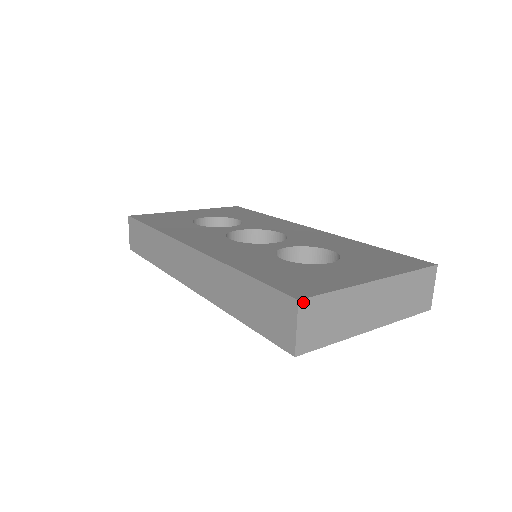
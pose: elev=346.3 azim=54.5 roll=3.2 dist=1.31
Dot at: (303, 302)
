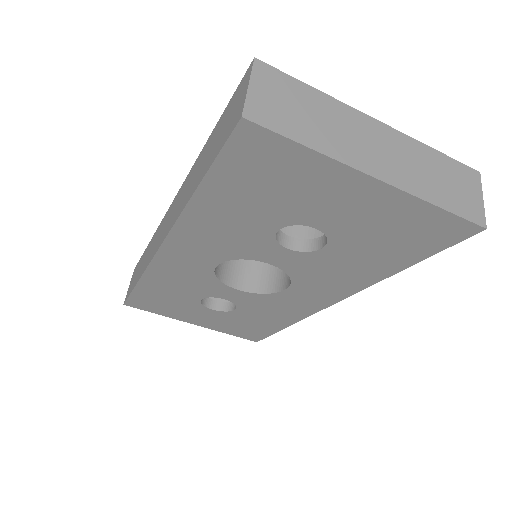
Dot at: (261, 65)
